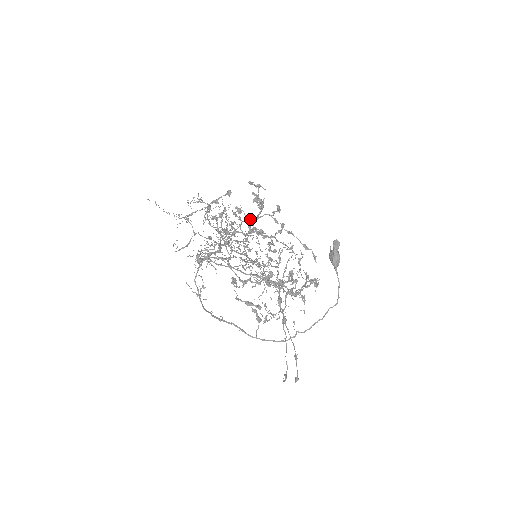
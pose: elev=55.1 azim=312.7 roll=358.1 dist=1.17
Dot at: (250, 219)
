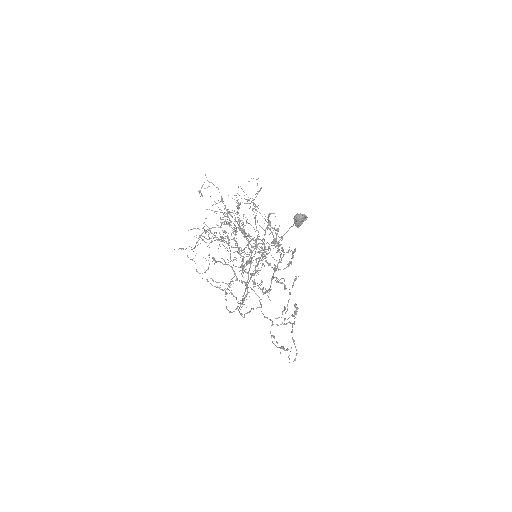
Dot at: occluded
